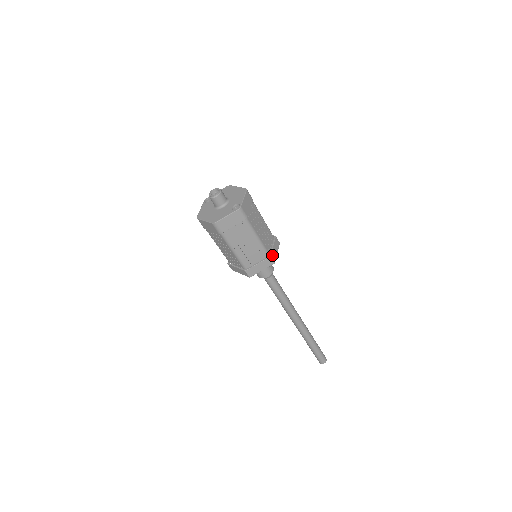
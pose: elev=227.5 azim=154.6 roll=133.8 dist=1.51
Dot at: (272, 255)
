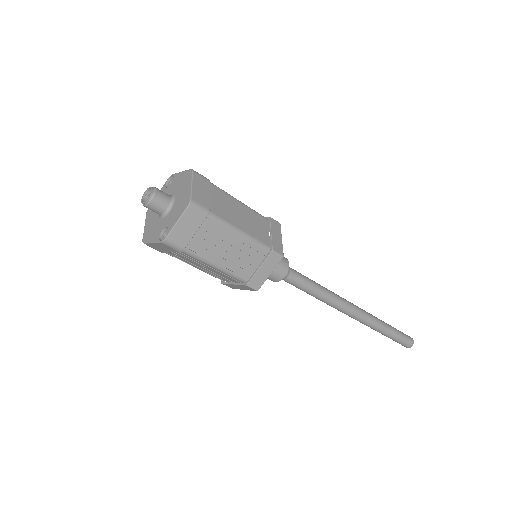
Dot at: (253, 281)
